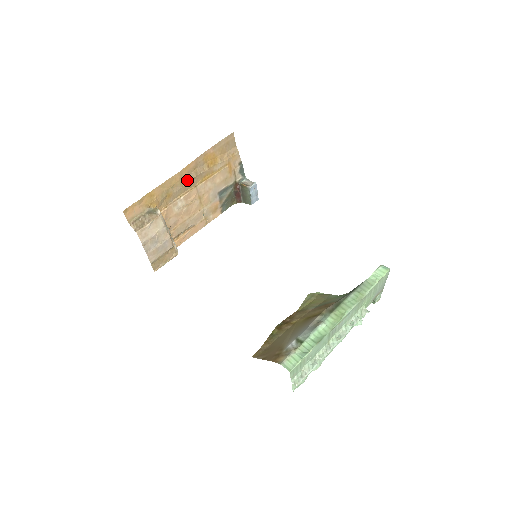
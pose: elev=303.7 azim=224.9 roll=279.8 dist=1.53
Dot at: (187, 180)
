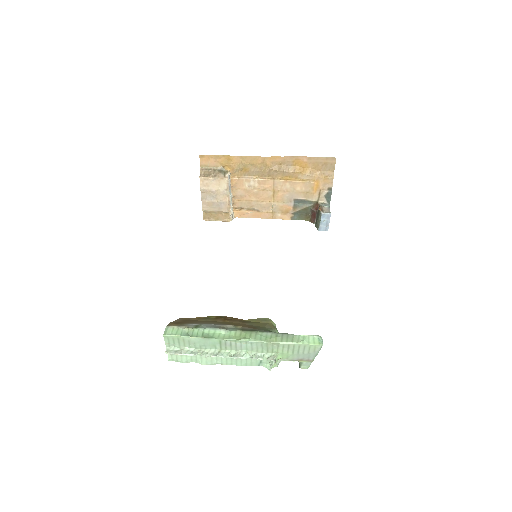
Dot at: (268, 168)
